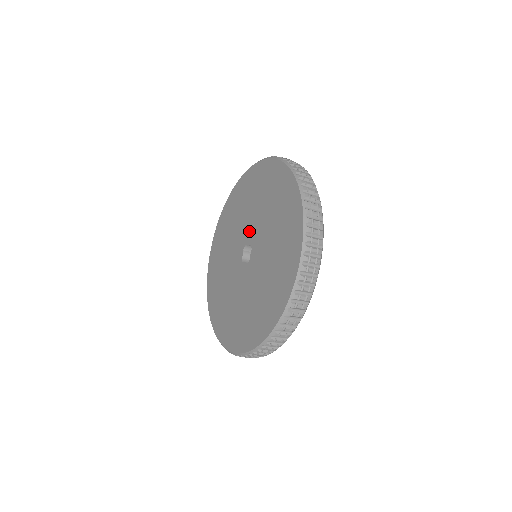
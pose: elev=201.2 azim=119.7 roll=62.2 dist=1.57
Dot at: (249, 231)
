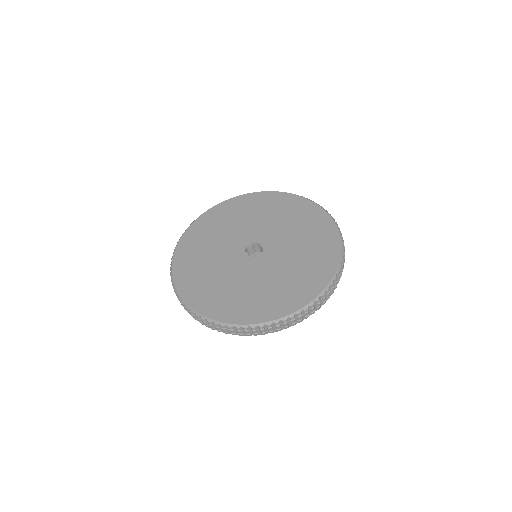
Dot at: (244, 238)
